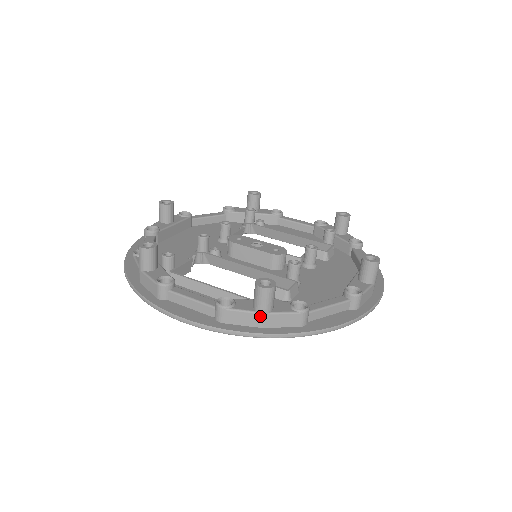
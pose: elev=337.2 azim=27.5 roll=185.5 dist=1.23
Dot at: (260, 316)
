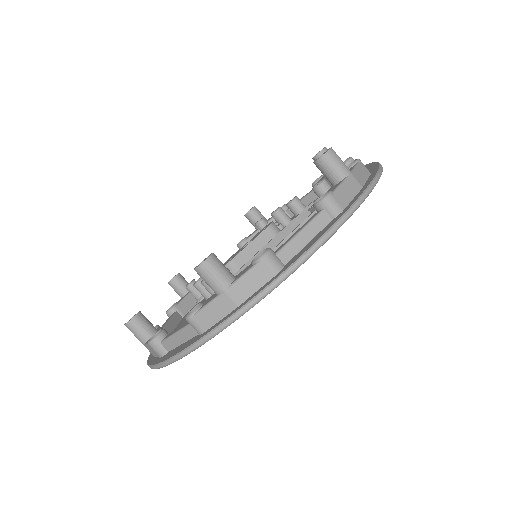
Dot at: (352, 178)
